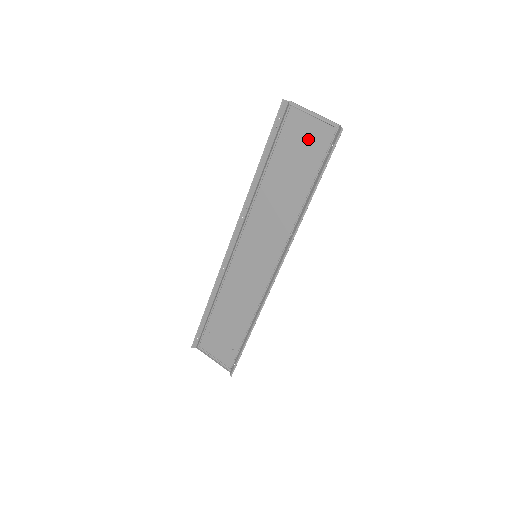
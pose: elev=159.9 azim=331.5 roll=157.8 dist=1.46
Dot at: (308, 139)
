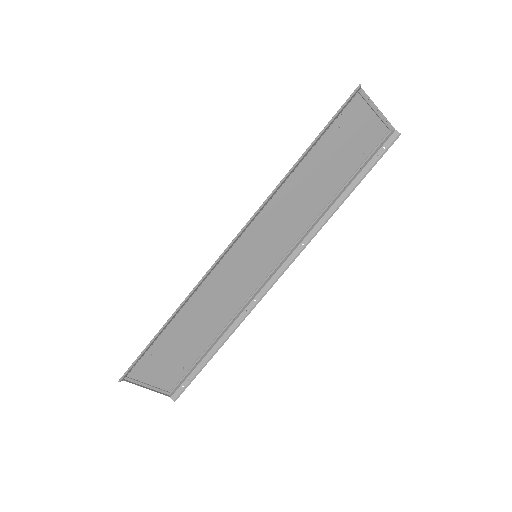
Dot at: (360, 134)
